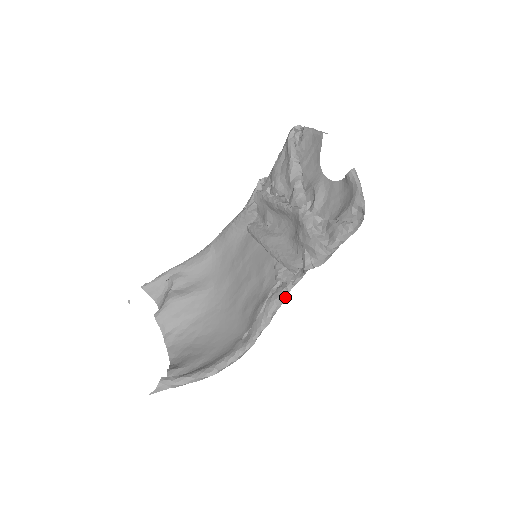
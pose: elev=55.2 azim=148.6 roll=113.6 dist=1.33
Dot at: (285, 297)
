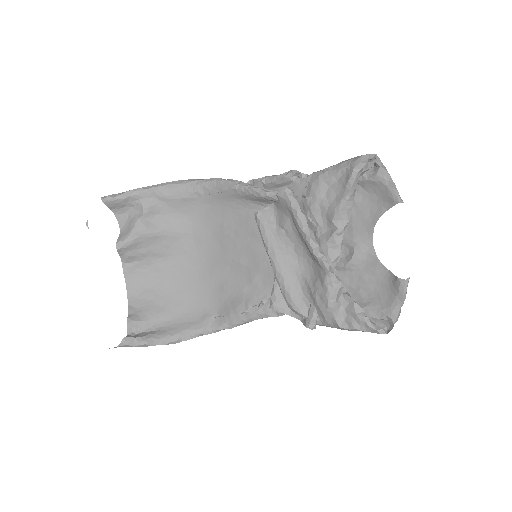
Dot at: (272, 316)
